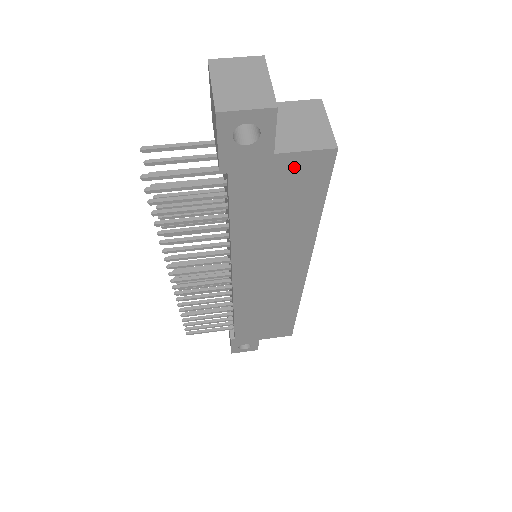
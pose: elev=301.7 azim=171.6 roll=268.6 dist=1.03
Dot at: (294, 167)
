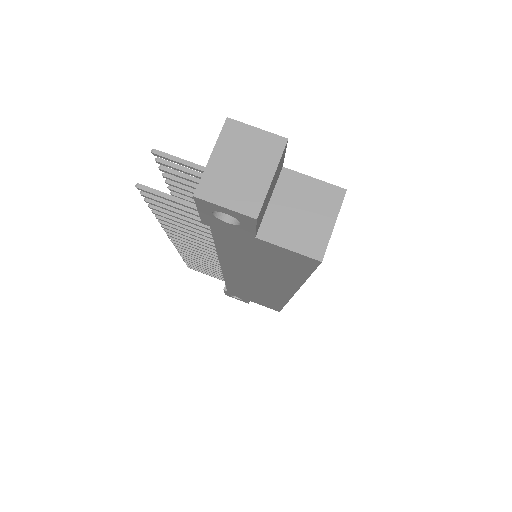
Dot at: (276, 251)
